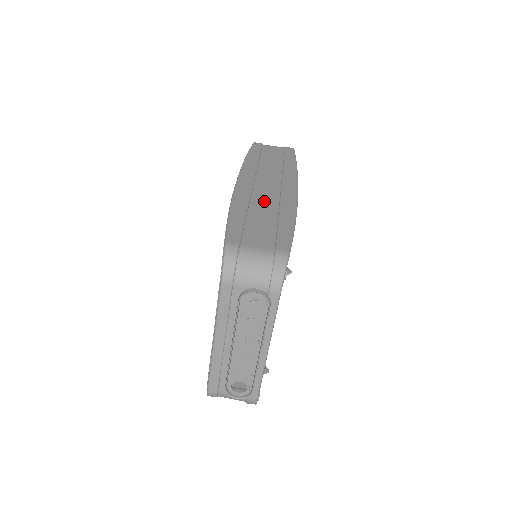
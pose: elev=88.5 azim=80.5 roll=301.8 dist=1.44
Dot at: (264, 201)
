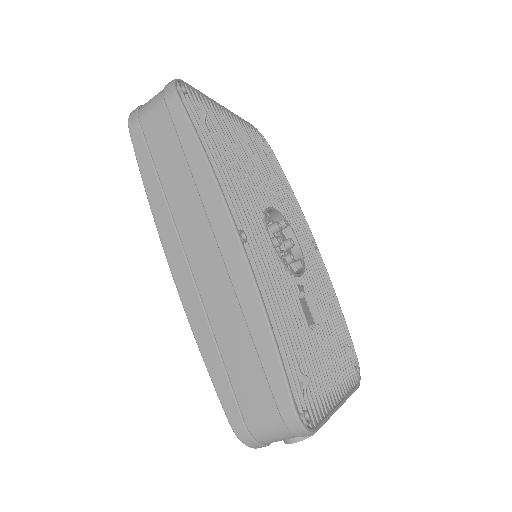
Dot at: (218, 300)
